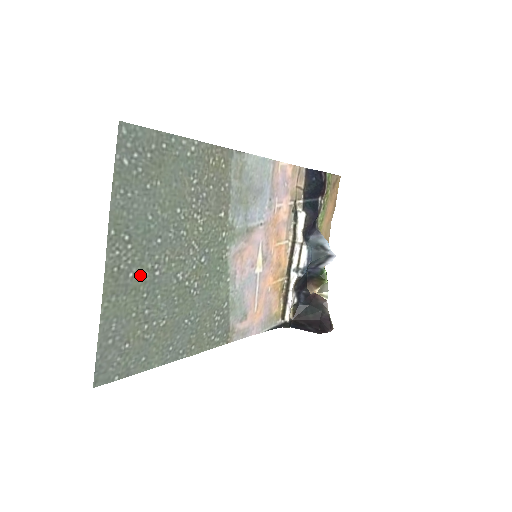
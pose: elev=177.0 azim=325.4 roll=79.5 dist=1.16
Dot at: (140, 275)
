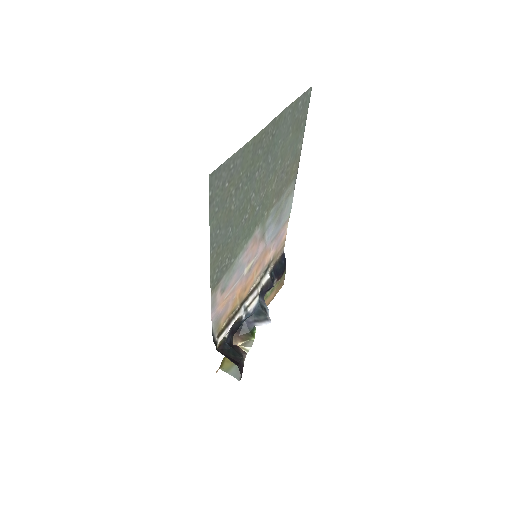
Dot at: (258, 160)
